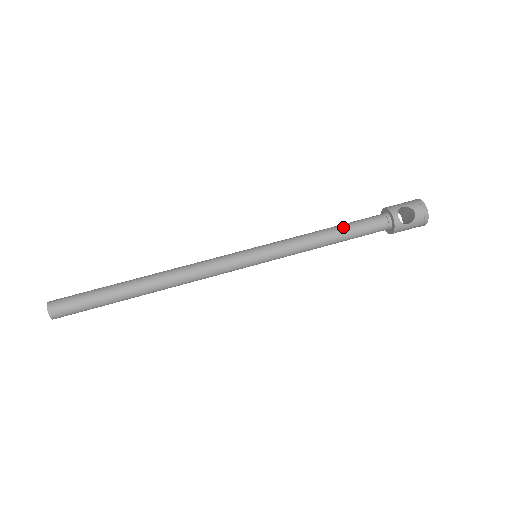
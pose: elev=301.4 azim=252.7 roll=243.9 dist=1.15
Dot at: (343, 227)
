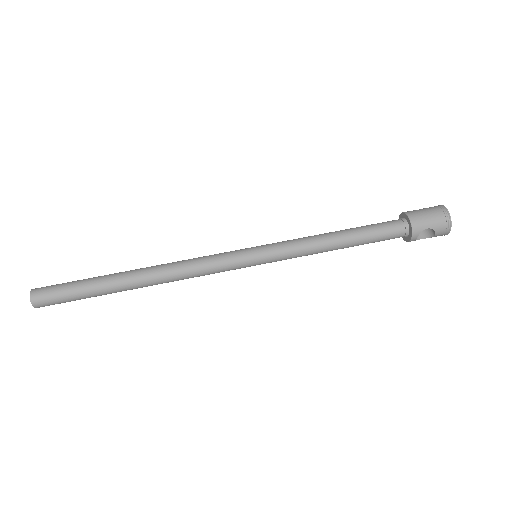
Dot at: (356, 241)
